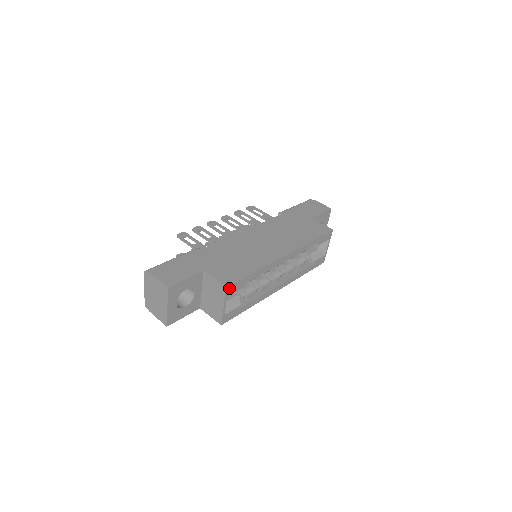
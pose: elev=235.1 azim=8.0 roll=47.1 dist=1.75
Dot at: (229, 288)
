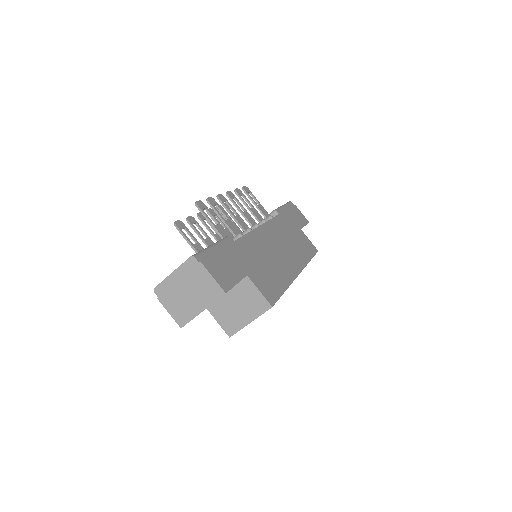
Dot at: (271, 307)
